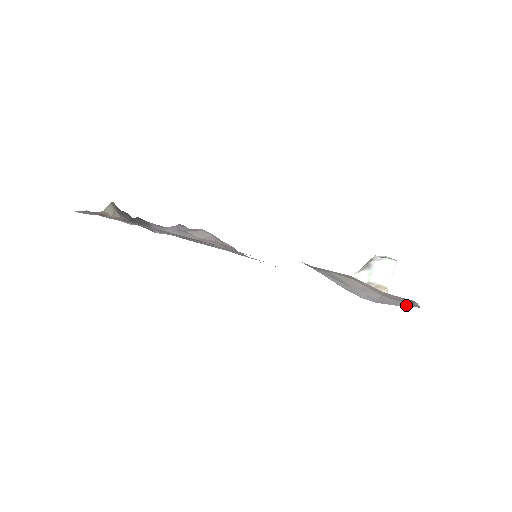
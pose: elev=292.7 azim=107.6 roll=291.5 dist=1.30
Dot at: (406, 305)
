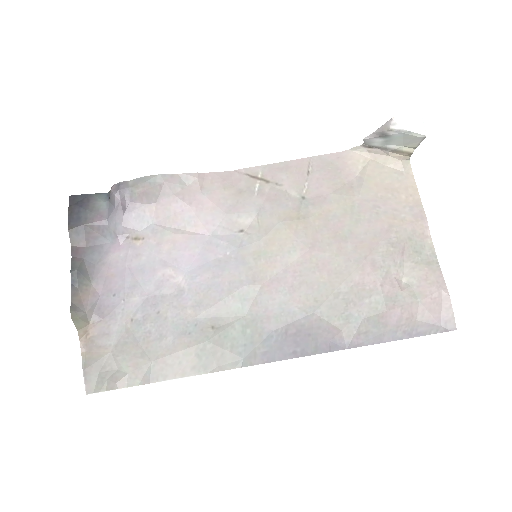
Dot at: (442, 329)
